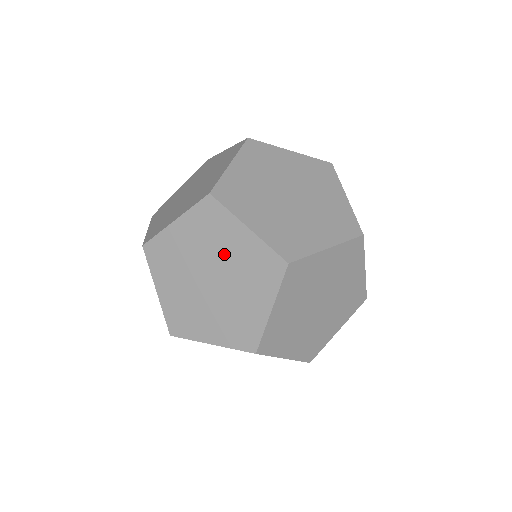
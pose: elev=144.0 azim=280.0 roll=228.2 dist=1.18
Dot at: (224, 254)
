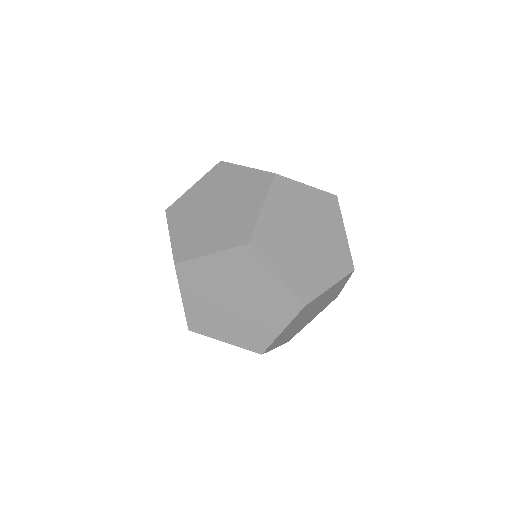
Dot at: (228, 188)
